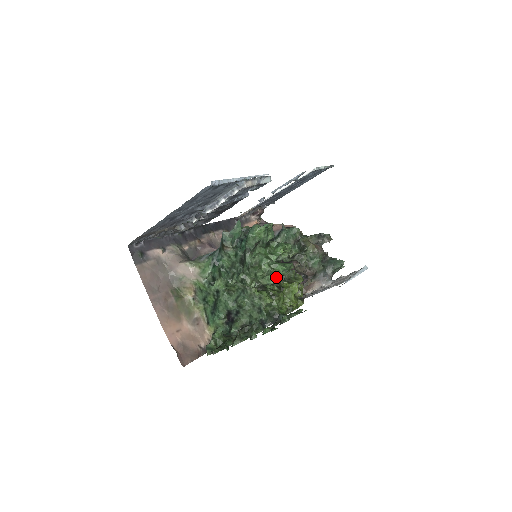
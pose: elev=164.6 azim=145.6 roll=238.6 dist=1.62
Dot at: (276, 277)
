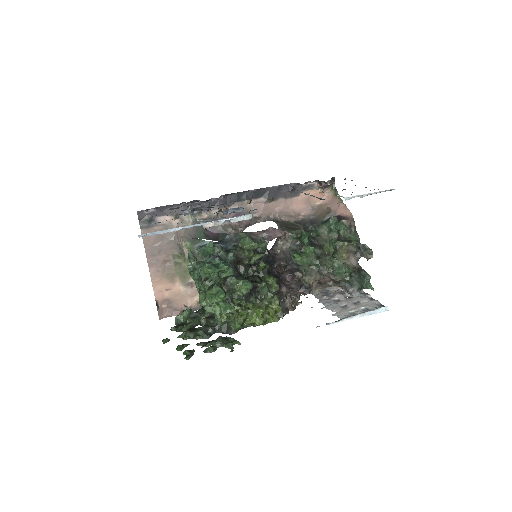
Dot at: occluded
